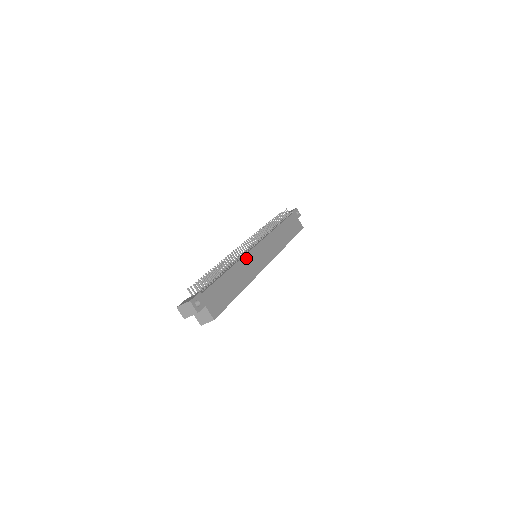
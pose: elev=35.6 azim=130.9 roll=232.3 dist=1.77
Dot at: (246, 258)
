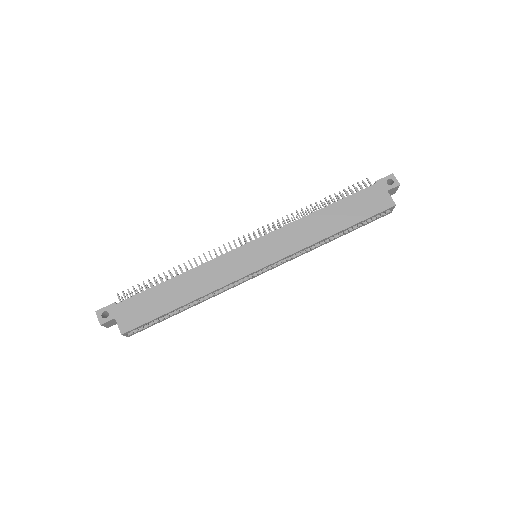
Dot at: (217, 261)
